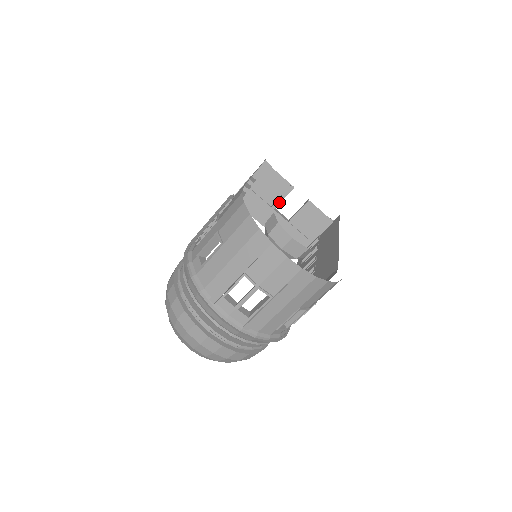
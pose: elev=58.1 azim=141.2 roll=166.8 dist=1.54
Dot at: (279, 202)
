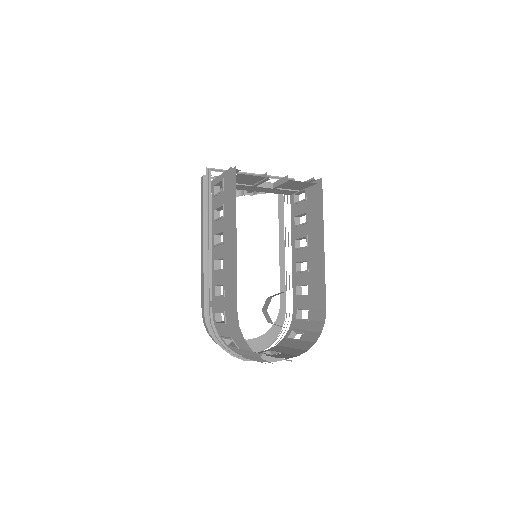
Dot at: (259, 184)
